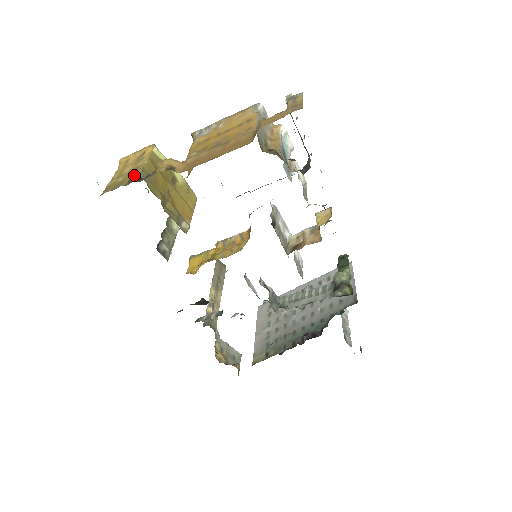
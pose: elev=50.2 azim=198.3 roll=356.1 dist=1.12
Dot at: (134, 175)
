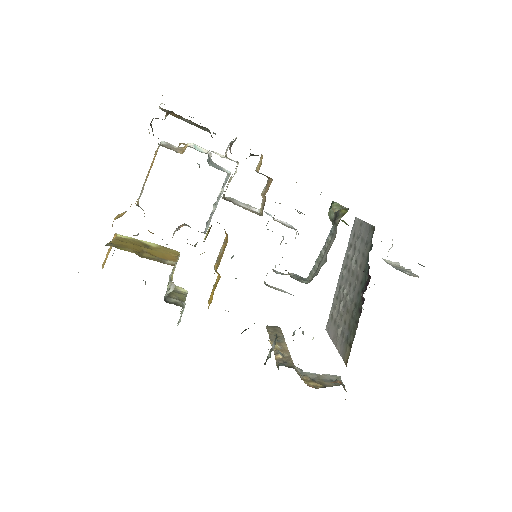
Dot at: occluded
